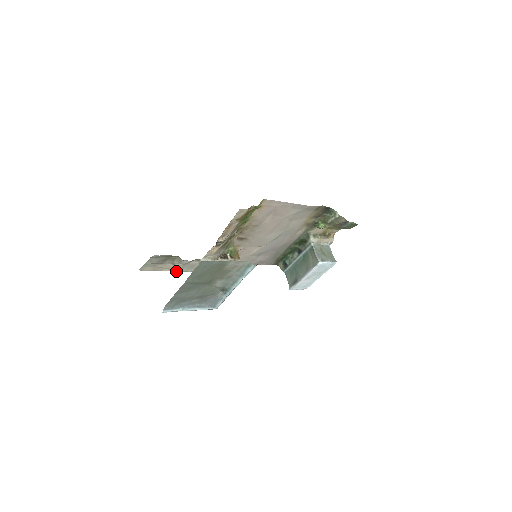
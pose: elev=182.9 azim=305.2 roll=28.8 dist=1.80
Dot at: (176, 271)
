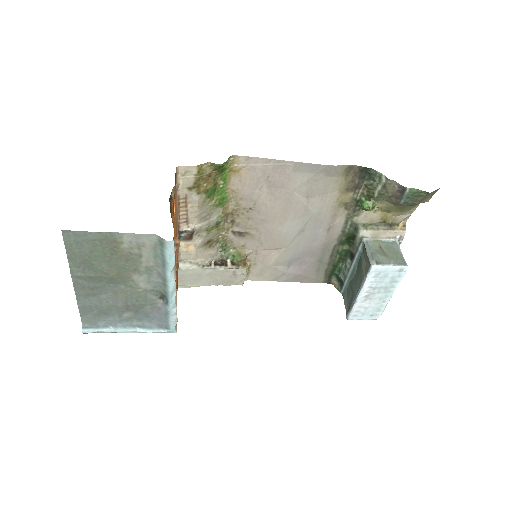
Dot at: occluded
